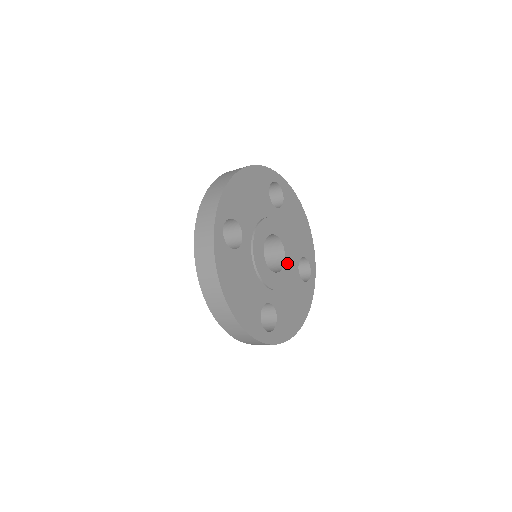
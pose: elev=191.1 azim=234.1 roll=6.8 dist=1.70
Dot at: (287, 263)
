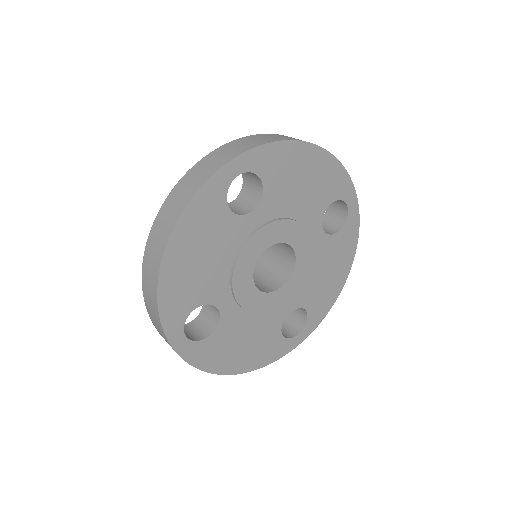
Dot at: (300, 252)
